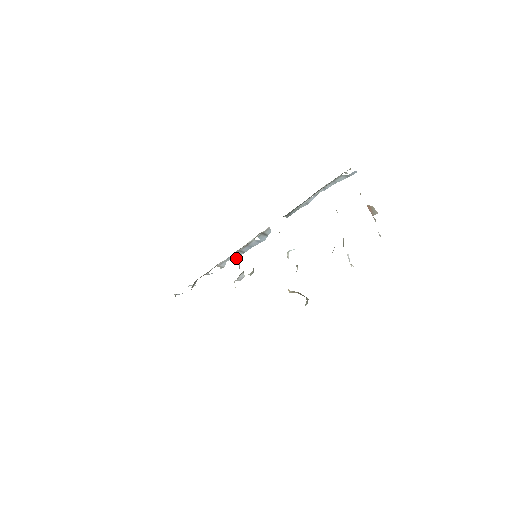
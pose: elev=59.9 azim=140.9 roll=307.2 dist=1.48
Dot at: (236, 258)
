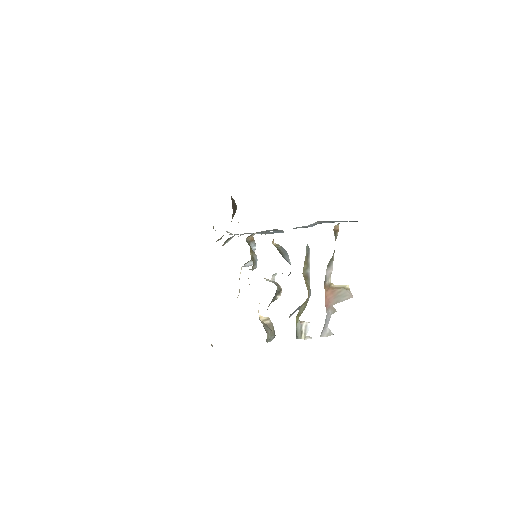
Dot at: (251, 241)
